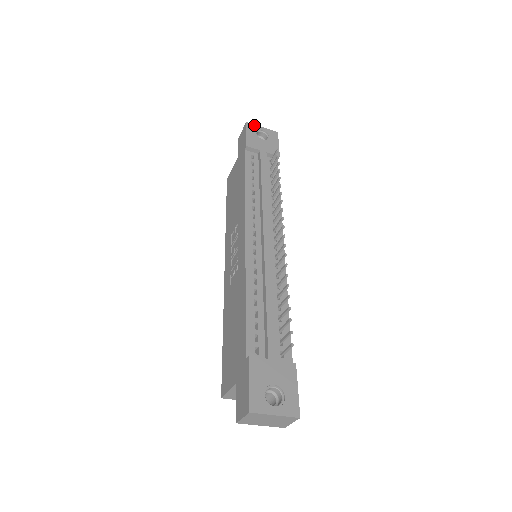
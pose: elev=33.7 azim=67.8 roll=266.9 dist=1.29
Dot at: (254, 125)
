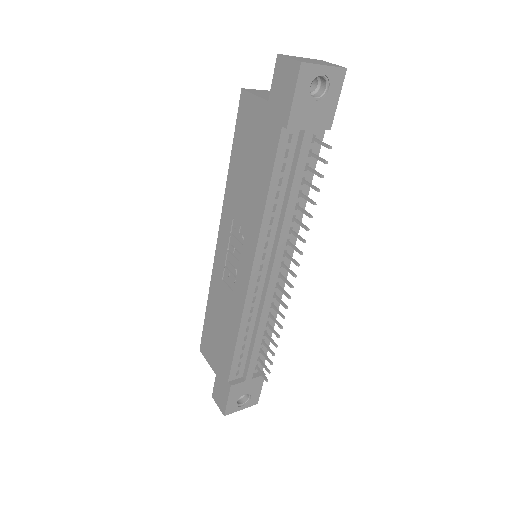
Dot at: (313, 66)
